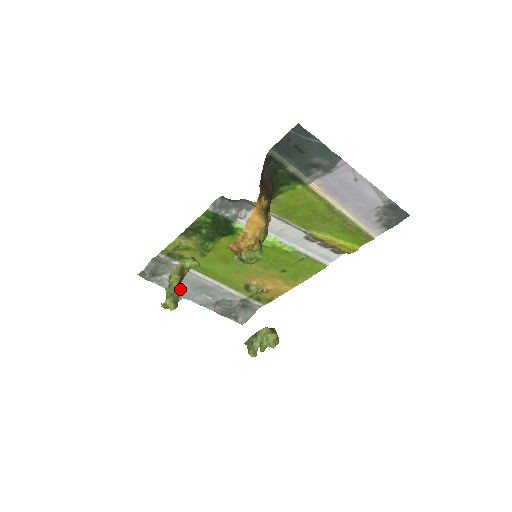
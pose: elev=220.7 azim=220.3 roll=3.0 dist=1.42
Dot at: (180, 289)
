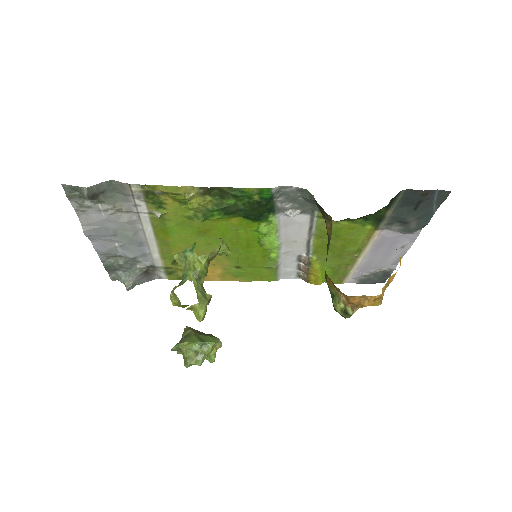
Dot at: (98, 226)
